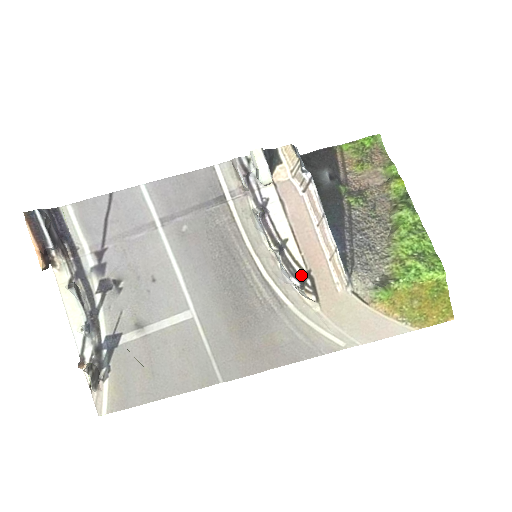
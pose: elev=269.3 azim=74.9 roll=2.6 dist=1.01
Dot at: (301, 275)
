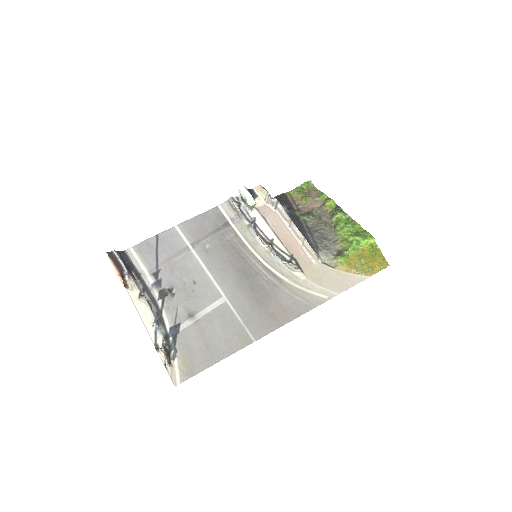
Dot at: (288, 259)
